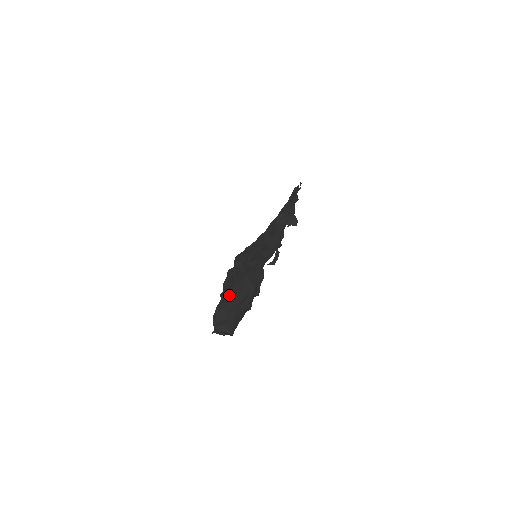
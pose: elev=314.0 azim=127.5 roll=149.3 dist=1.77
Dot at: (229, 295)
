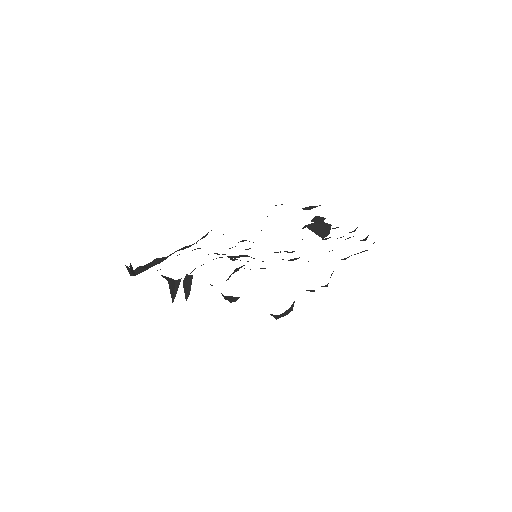
Dot at: (183, 247)
